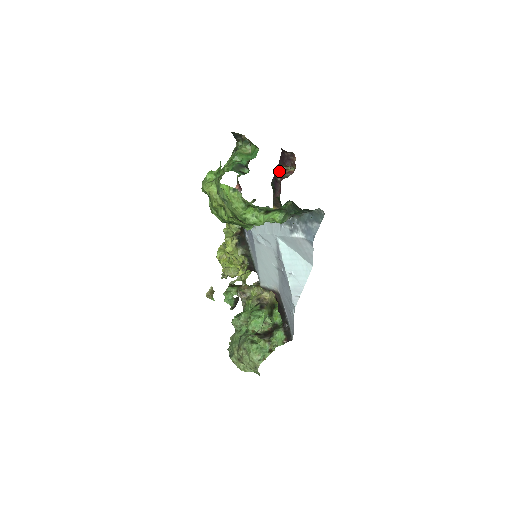
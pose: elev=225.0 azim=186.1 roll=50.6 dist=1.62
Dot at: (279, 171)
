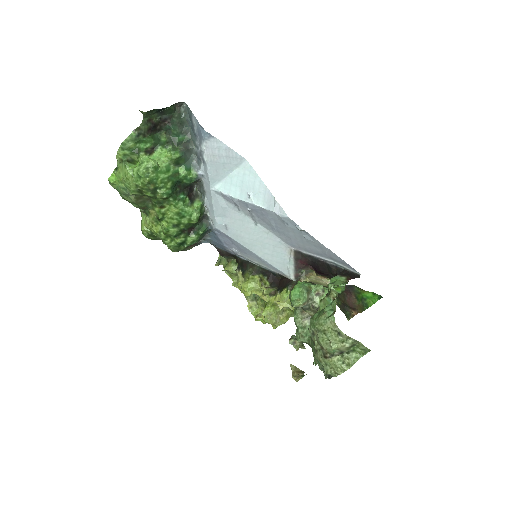
Dot at: occluded
